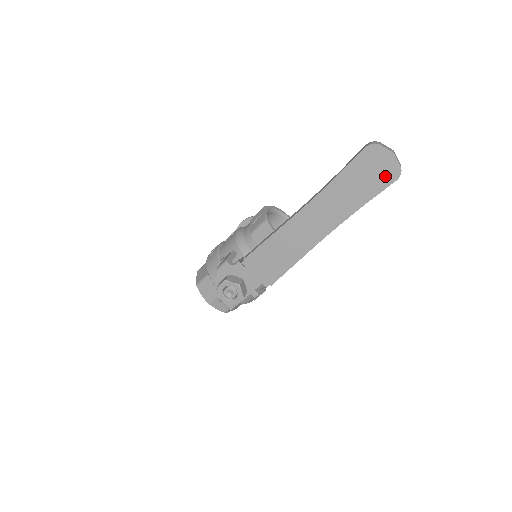
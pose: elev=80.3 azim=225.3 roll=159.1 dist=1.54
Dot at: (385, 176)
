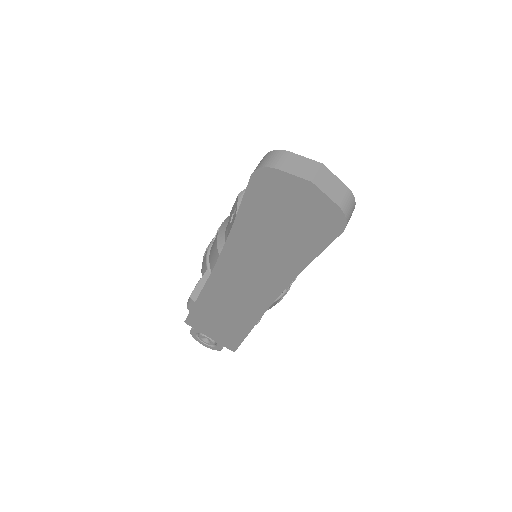
Dot at: (316, 225)
